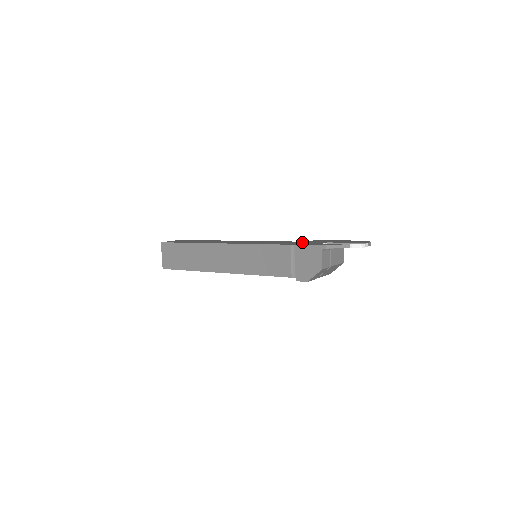
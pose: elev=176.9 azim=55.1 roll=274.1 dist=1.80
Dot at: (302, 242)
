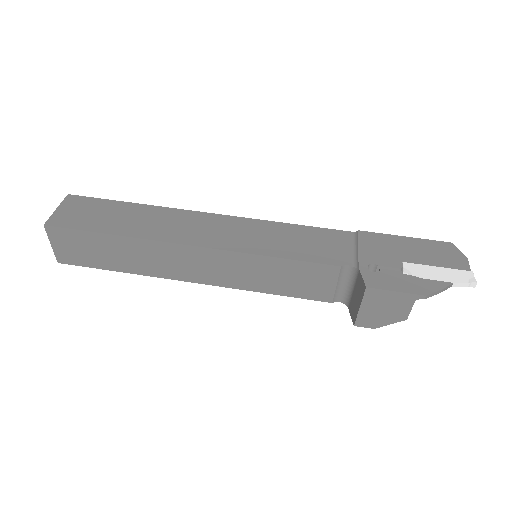
Dot at: (359, 260)
